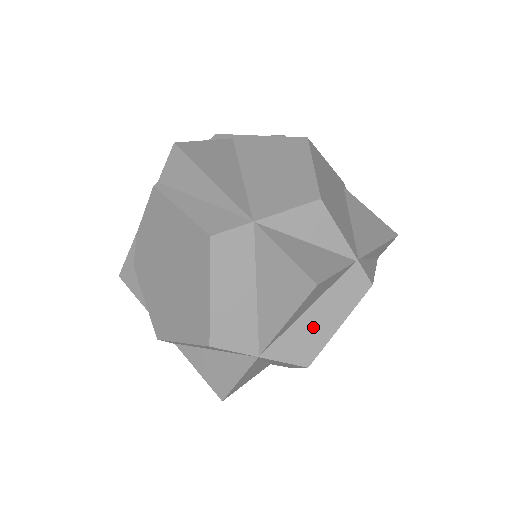
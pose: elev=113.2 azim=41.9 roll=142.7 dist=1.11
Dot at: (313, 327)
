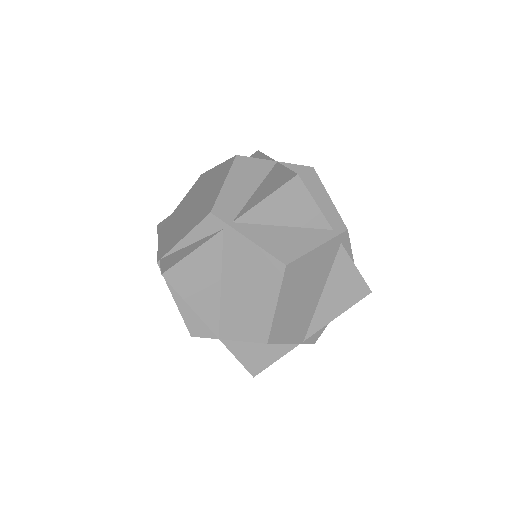
Dot at: occluded
